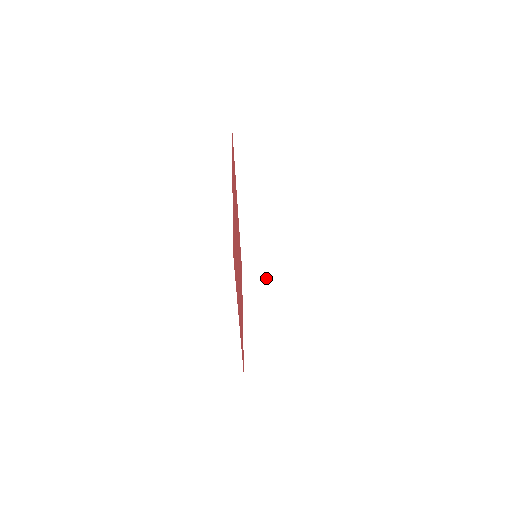
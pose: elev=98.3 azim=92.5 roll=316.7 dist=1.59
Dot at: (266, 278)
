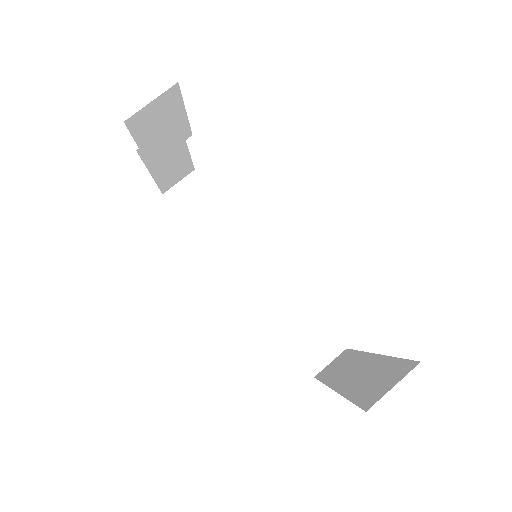
Dot at: (346, 354)
